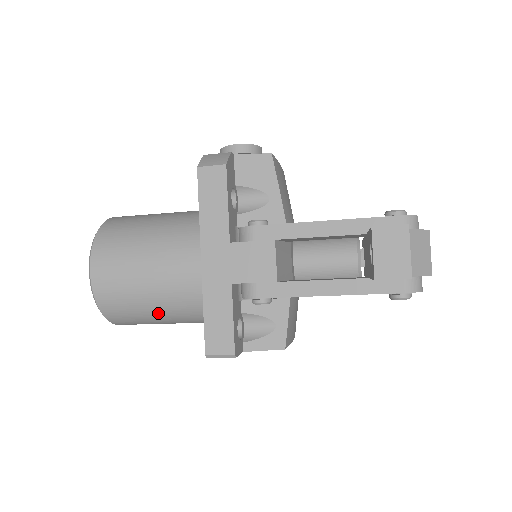
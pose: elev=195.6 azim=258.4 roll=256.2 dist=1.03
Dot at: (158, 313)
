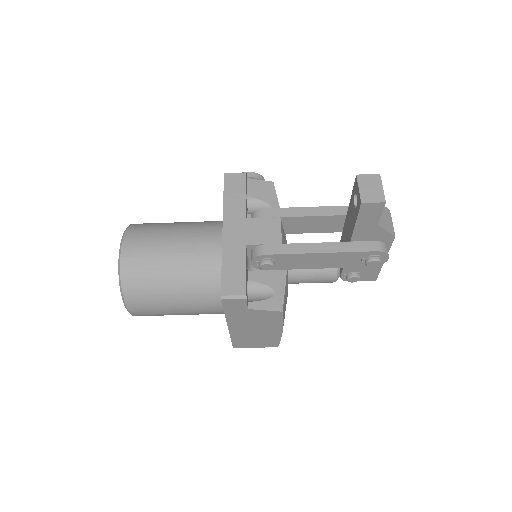
Dot at: (173, 286)
